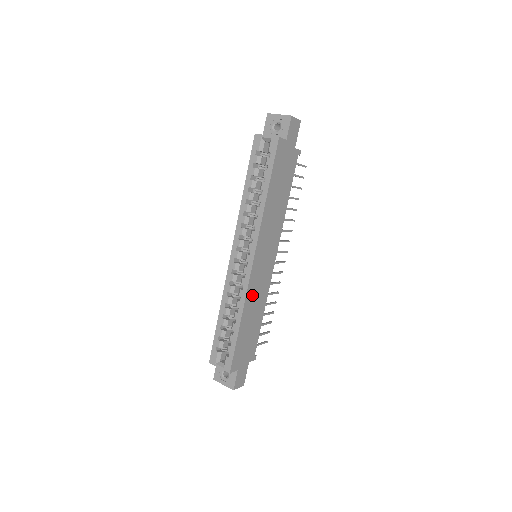
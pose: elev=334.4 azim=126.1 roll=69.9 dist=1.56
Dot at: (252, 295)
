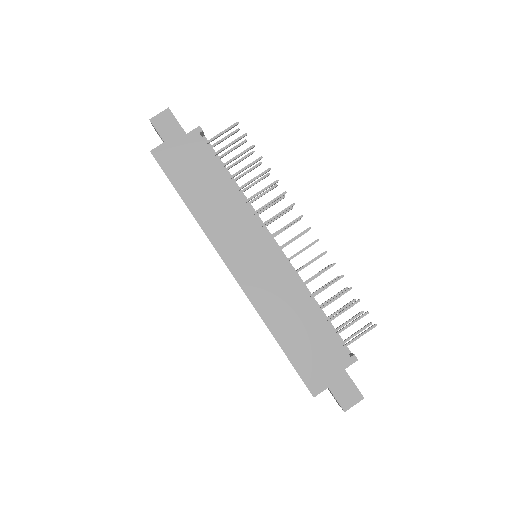
Dot at: (268, 302)
